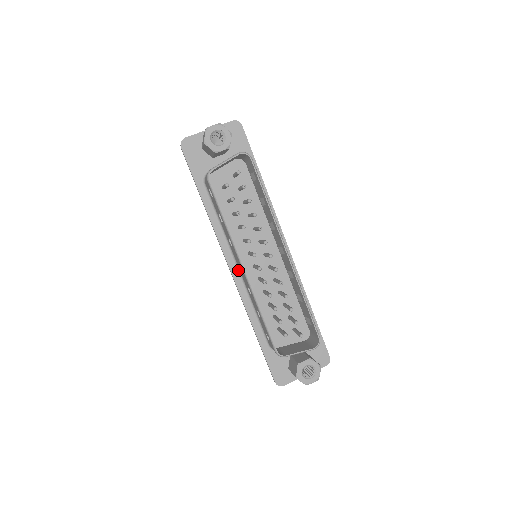
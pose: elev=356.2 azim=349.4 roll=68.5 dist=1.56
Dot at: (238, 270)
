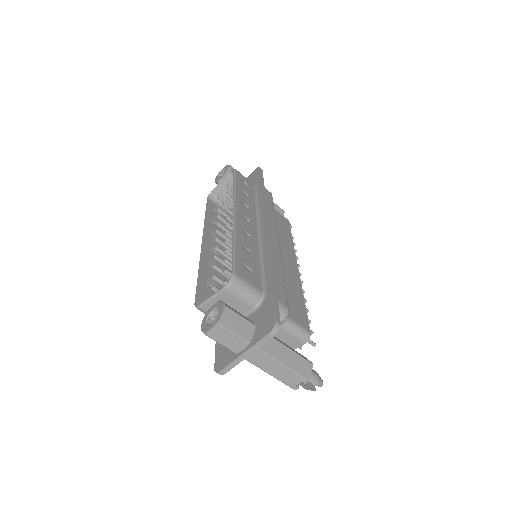
Dot at: occluded
